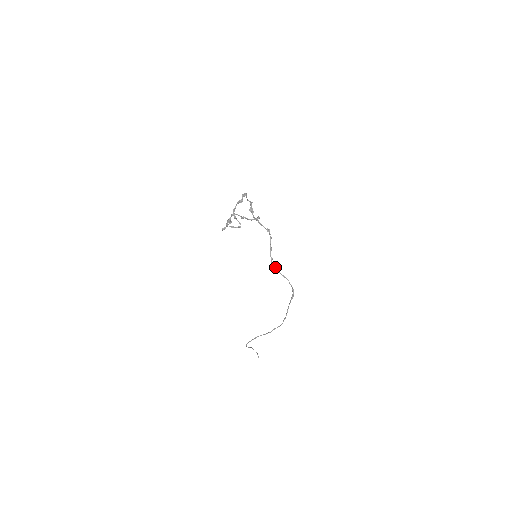
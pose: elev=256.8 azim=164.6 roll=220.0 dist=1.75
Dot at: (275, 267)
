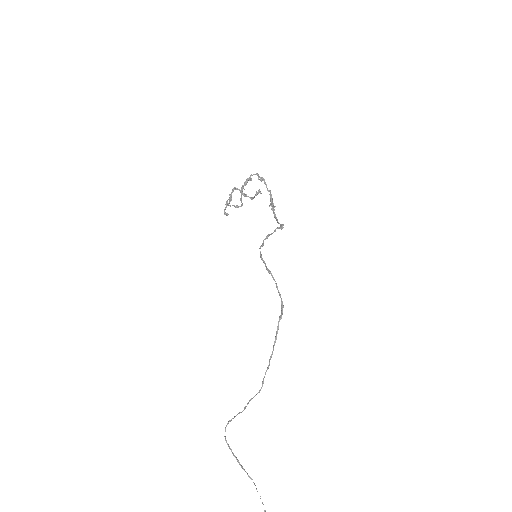
Dot at: occluded
